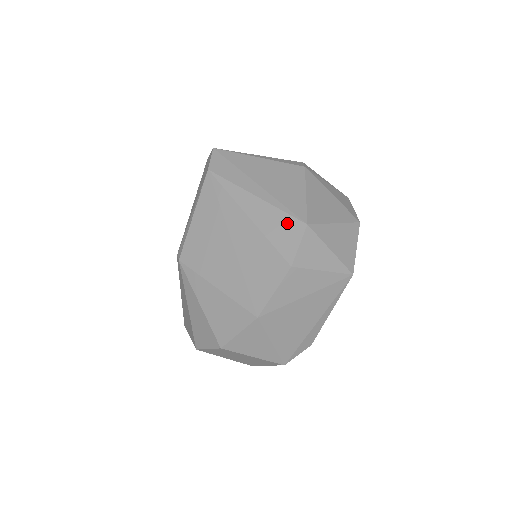
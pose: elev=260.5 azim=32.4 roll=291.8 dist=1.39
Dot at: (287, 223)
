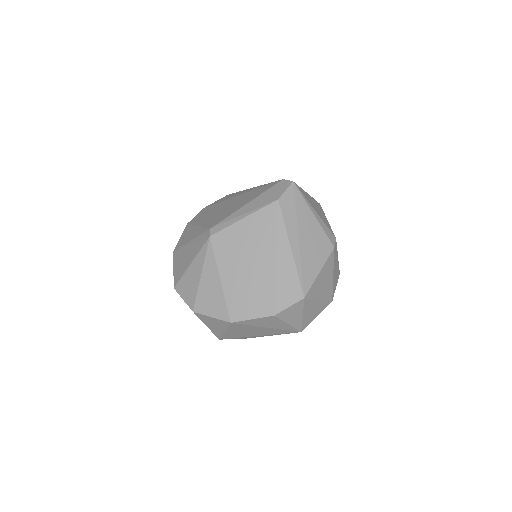
Dot at: (294, 286)
